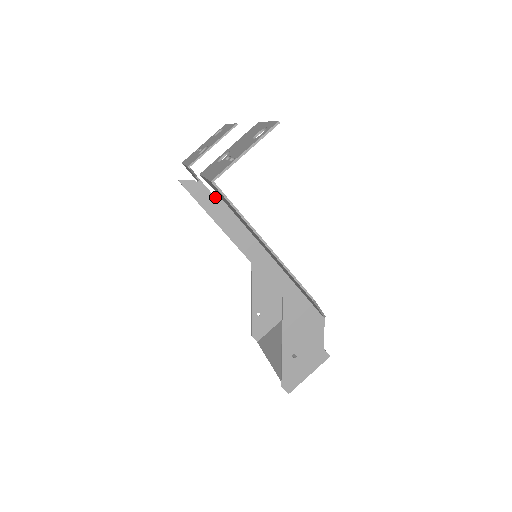
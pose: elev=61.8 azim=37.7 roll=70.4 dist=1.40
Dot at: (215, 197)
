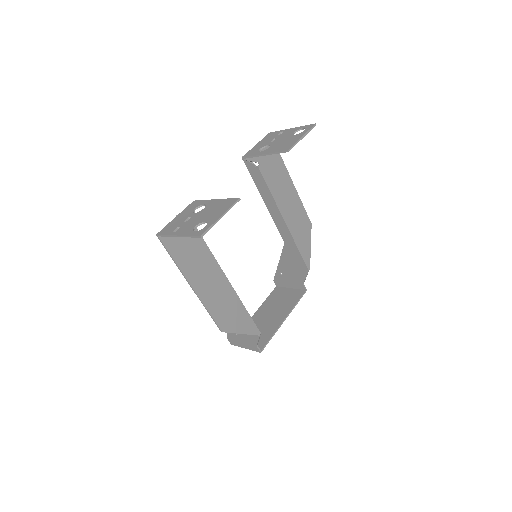
Dot at: occluded
